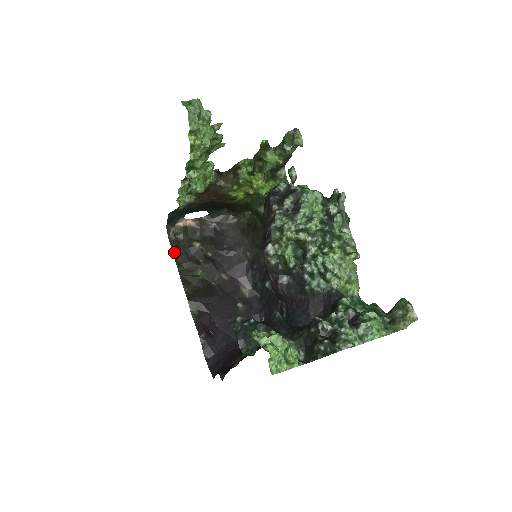
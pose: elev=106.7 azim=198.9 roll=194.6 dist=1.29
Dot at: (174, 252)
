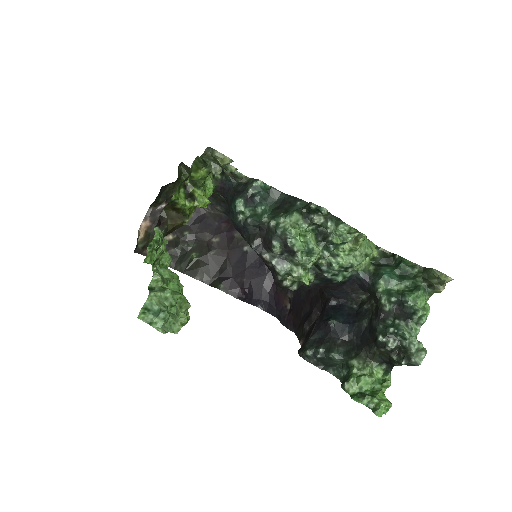
Dot at: occluded
